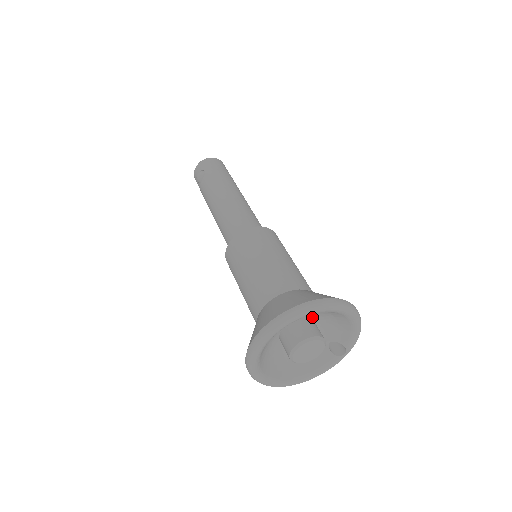
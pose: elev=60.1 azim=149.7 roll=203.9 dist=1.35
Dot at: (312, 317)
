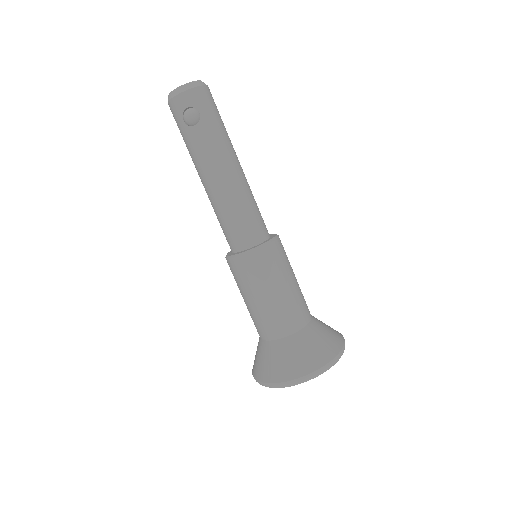
Dot at: occluded
